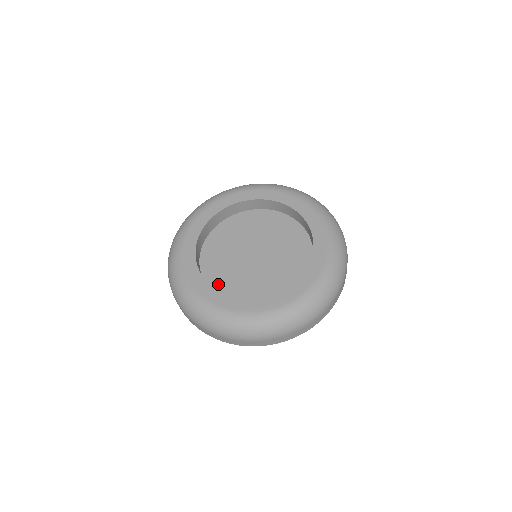
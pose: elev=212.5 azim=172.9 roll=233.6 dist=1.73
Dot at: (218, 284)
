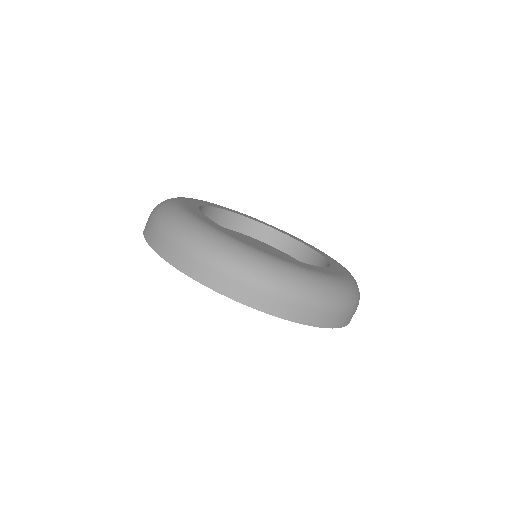
Dot at: occluded
